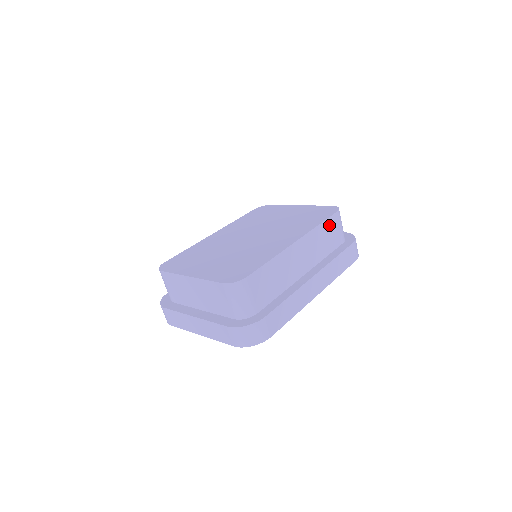
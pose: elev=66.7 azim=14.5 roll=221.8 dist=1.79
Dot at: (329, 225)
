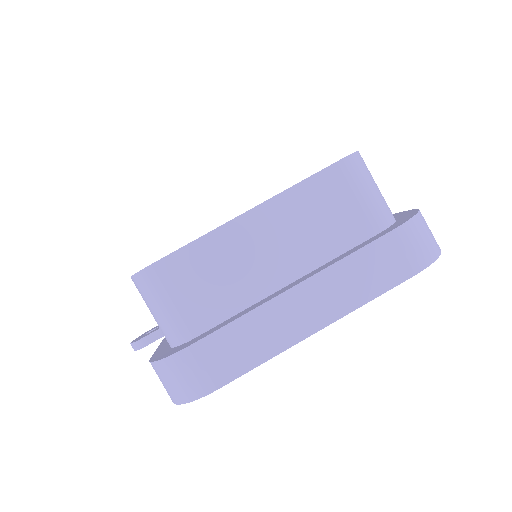
Dot at: occluded
